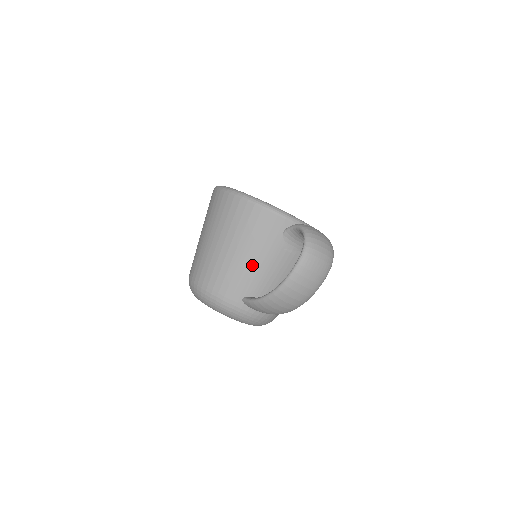
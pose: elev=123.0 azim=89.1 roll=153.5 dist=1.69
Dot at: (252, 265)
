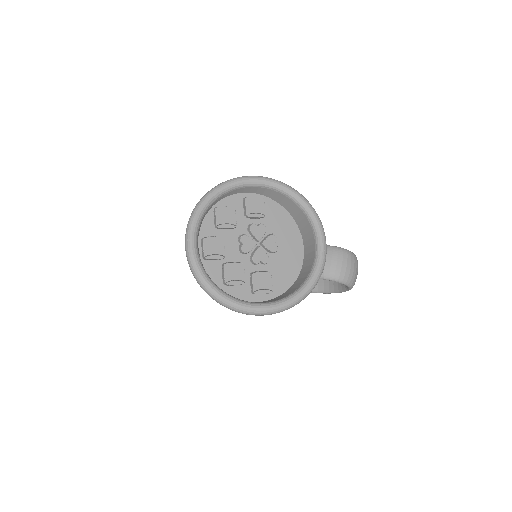
Dot at: occluded
